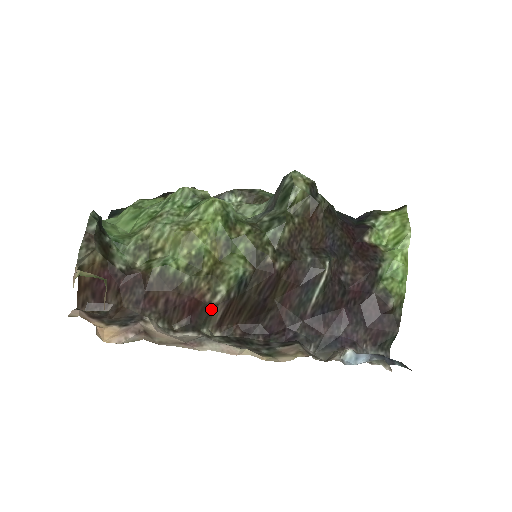
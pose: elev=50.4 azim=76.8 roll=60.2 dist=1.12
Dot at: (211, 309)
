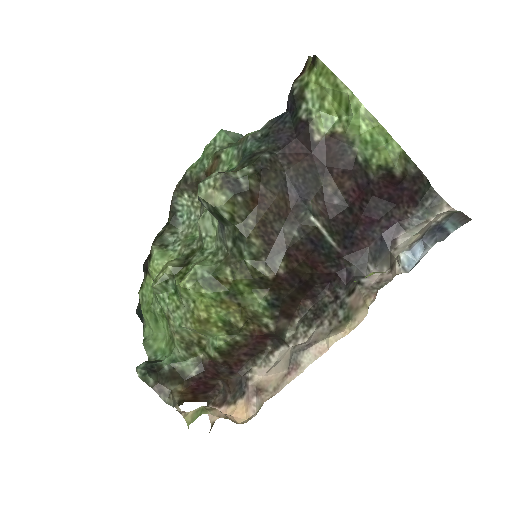
Dot at: (276, 333)
